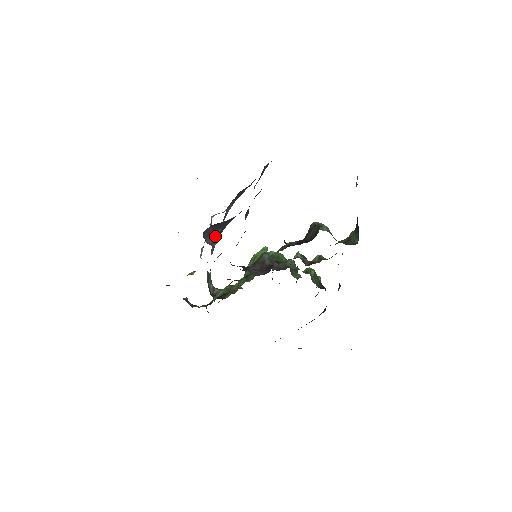
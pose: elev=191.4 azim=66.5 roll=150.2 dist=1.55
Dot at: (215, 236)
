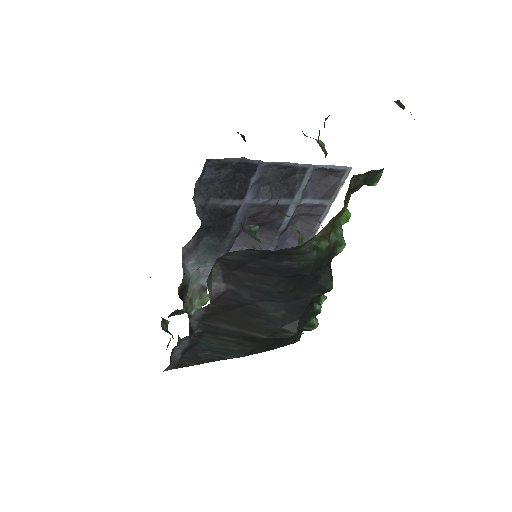
Dot at: occluded
